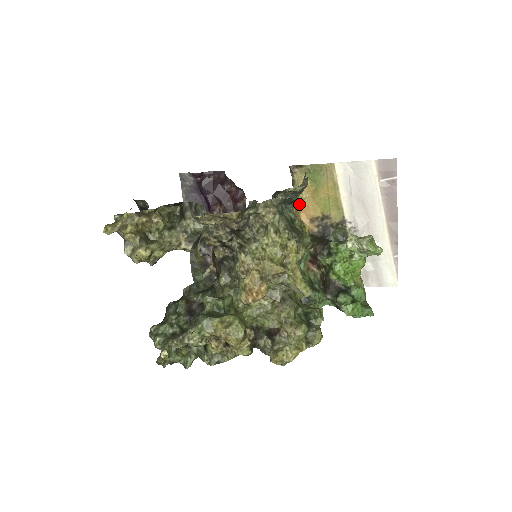
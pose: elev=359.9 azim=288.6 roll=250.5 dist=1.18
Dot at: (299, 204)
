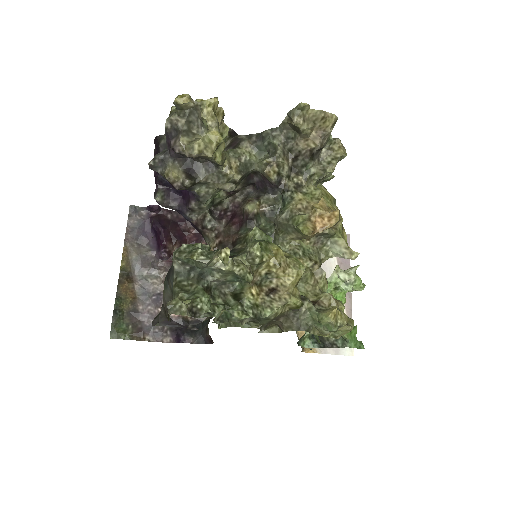
Dot at: occluded
